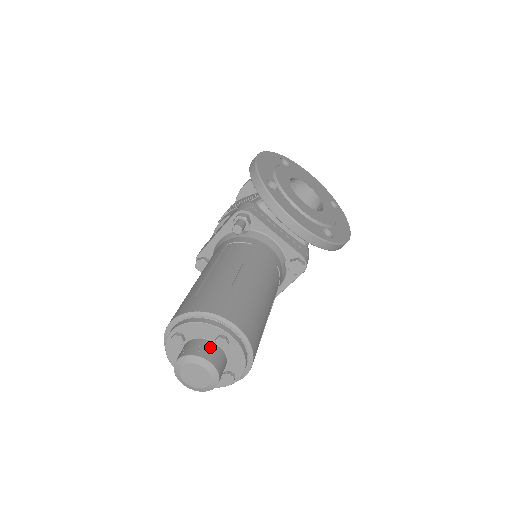
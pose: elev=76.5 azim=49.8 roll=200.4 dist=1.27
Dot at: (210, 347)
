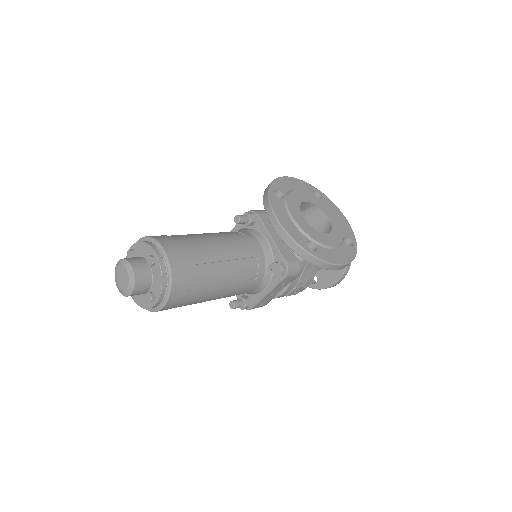
Dot at: (142, 262)
